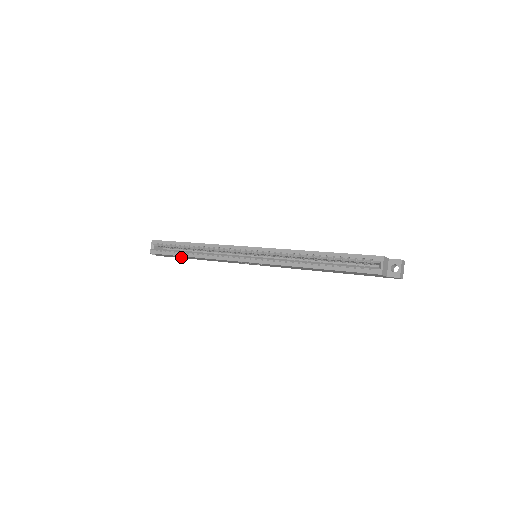
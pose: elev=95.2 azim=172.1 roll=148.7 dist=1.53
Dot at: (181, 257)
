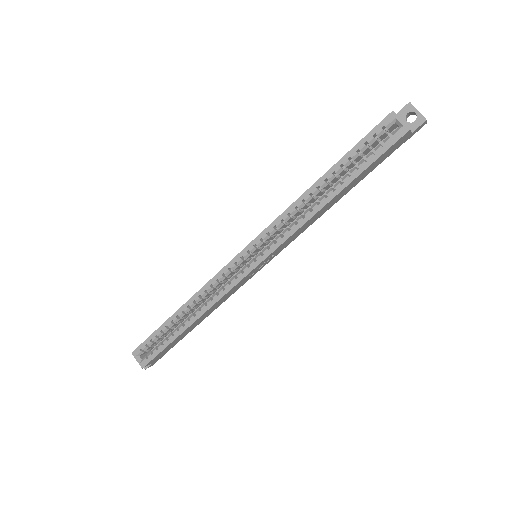
Dot at: (178, 340)
